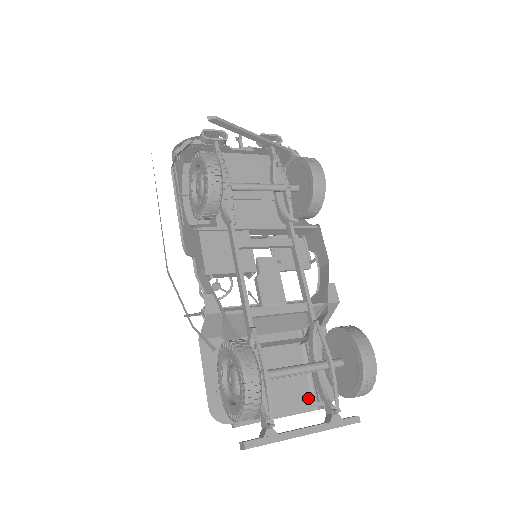
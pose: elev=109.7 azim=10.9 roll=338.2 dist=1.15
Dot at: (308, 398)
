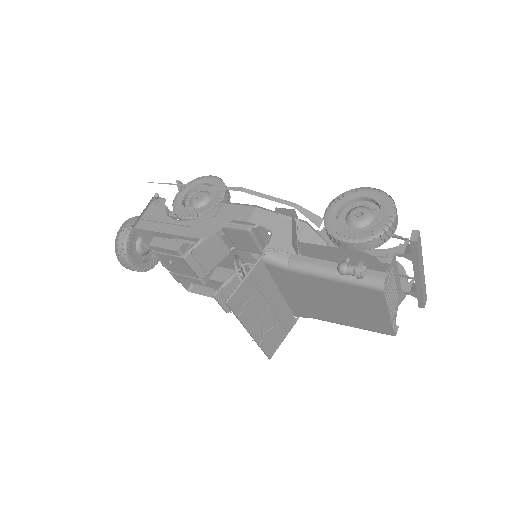
Dot at: (381, 330)
